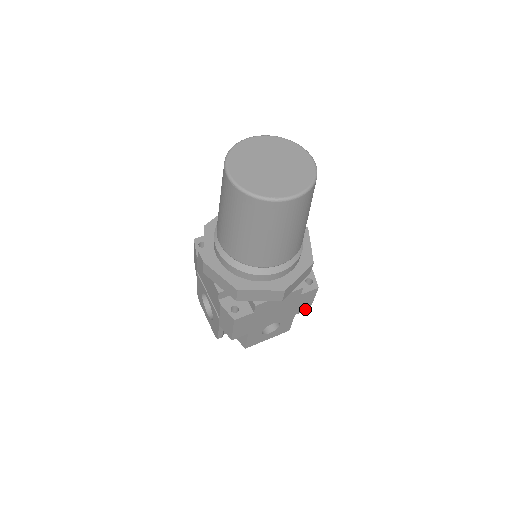
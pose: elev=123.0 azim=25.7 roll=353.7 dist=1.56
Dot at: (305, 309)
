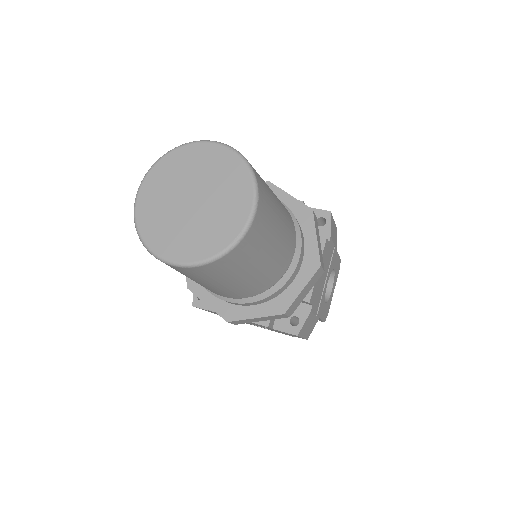
Dot at: occluded
